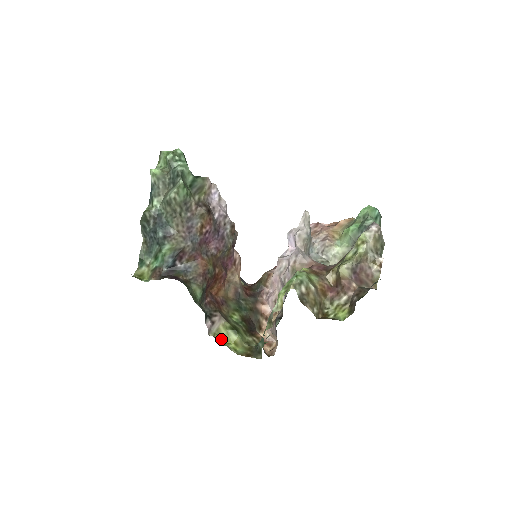
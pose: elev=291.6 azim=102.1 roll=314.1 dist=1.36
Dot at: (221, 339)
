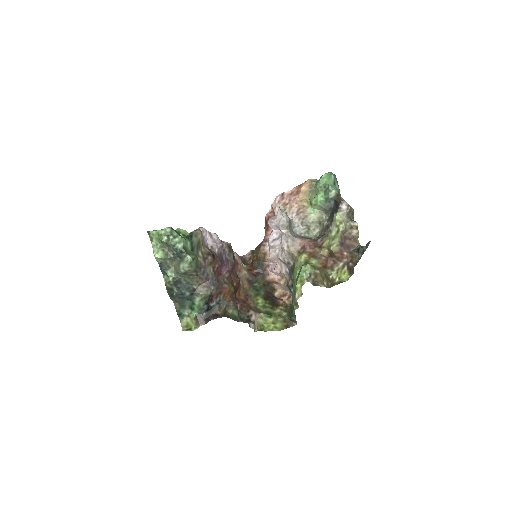
Dot at: (263, 327)
